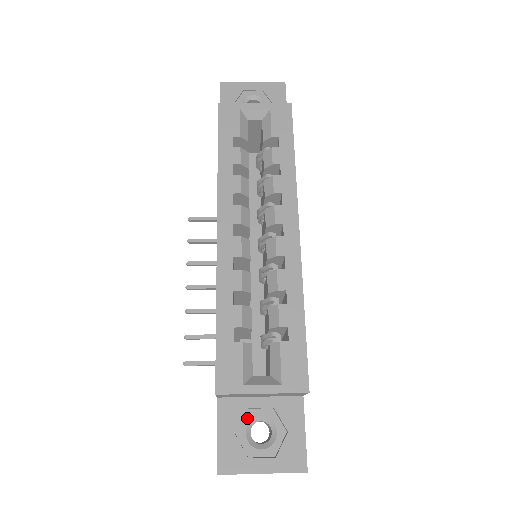
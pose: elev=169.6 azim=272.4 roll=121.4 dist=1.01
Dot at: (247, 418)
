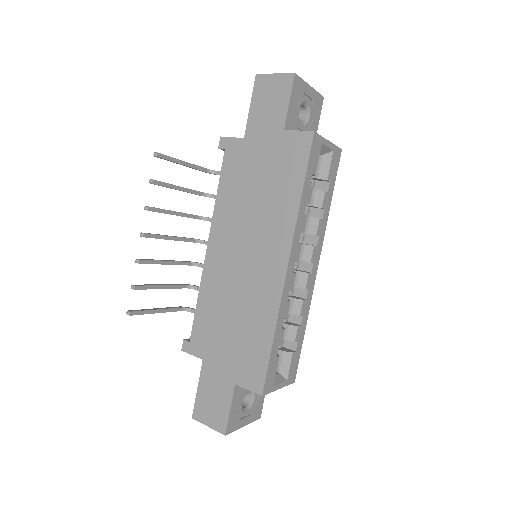
Dot at: (245, 394)
